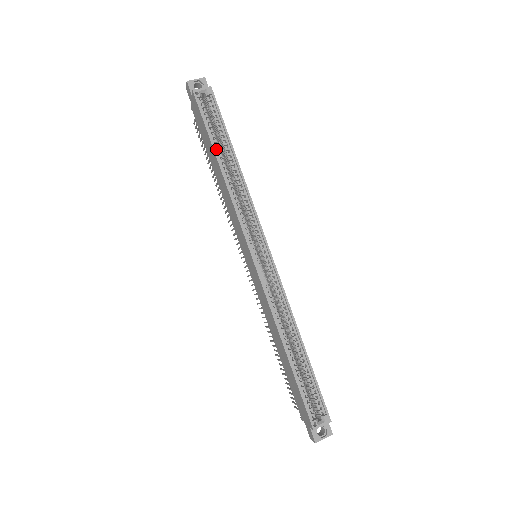
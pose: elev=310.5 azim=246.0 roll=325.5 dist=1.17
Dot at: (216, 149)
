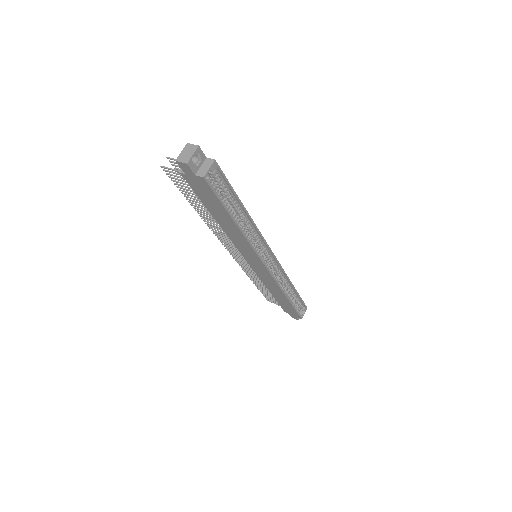
Dot at: (231, 214)
